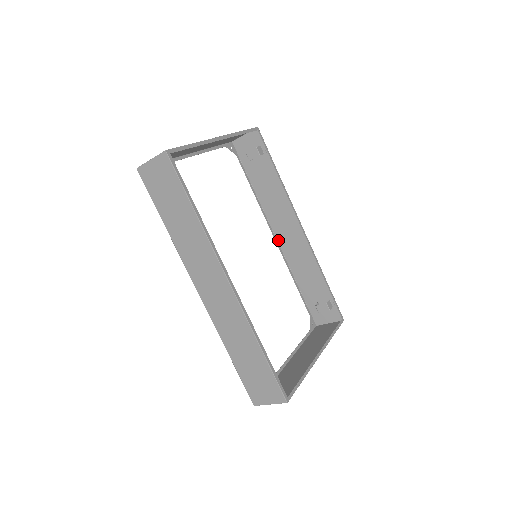
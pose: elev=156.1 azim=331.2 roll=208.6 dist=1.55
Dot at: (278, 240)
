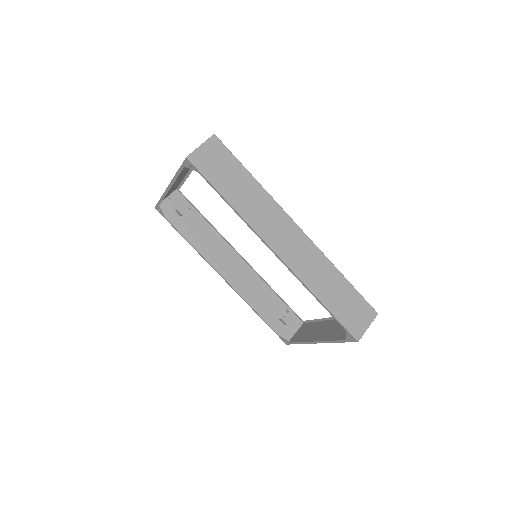
Dot at: (226, 280)
